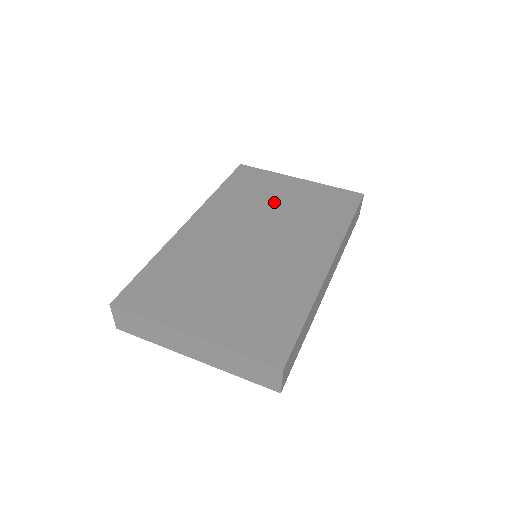
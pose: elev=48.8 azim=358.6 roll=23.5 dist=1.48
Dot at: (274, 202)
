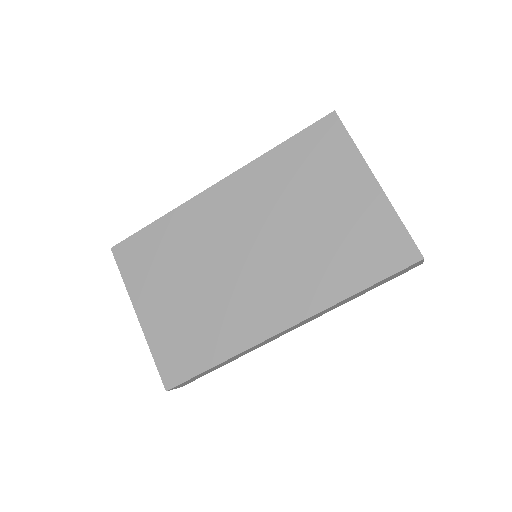
Dot at: (311, 207)
